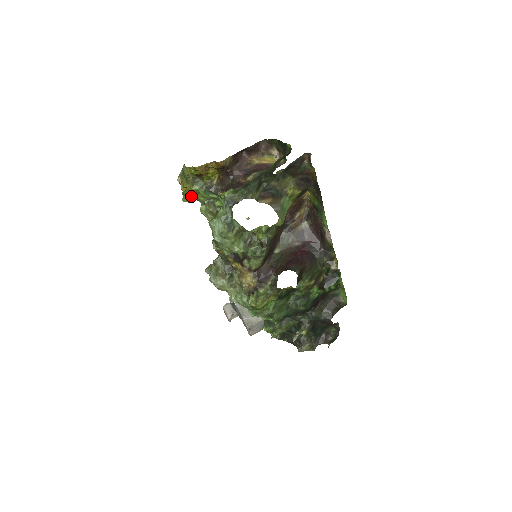
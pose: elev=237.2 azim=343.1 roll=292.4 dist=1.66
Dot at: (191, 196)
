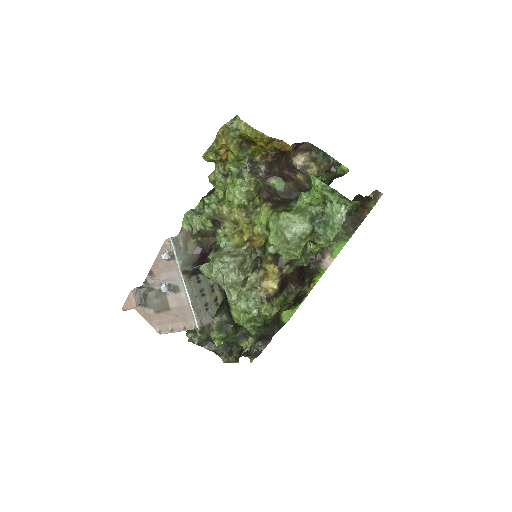
Dot at: (220, 157)
